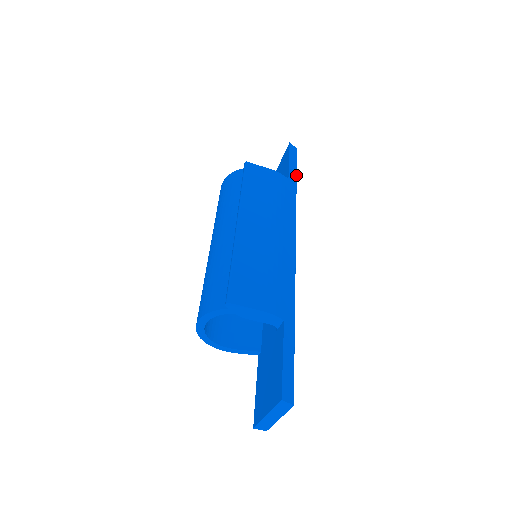
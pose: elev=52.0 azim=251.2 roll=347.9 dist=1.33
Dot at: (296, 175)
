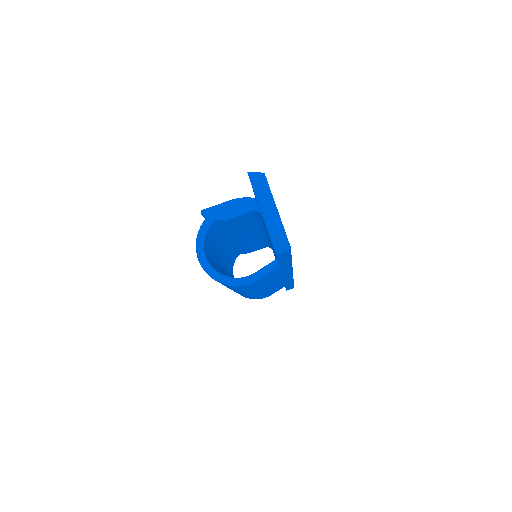
Dot at: occluded
